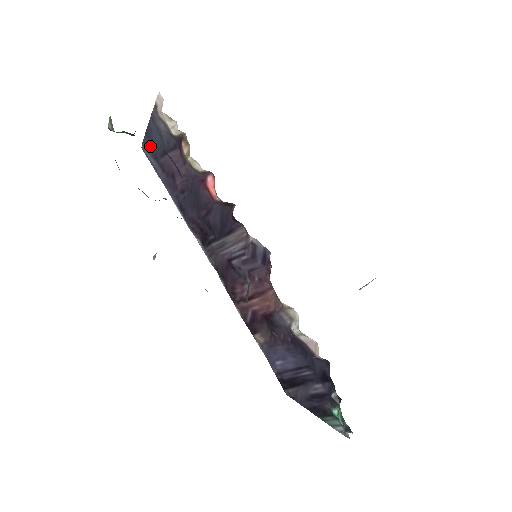
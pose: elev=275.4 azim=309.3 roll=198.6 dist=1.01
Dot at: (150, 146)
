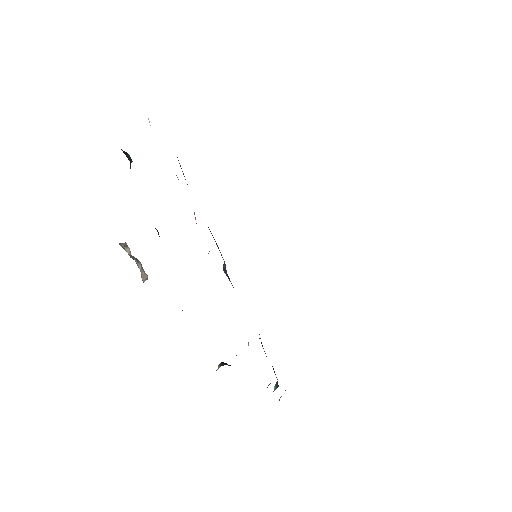
Dot at: occluded
